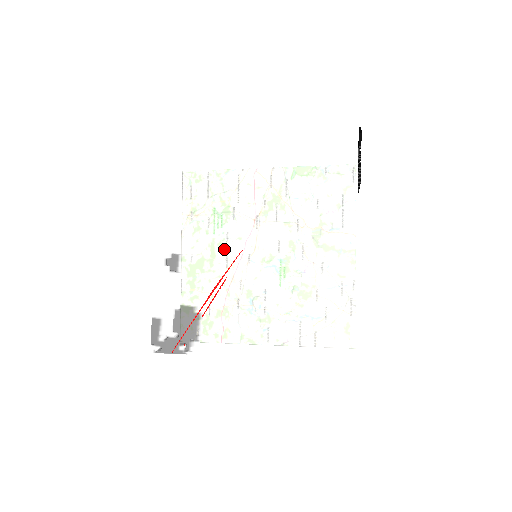
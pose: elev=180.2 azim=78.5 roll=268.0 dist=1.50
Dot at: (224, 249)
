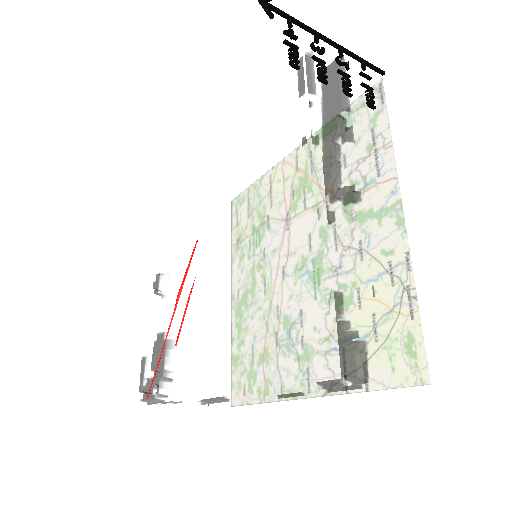
Dot at: occluded
